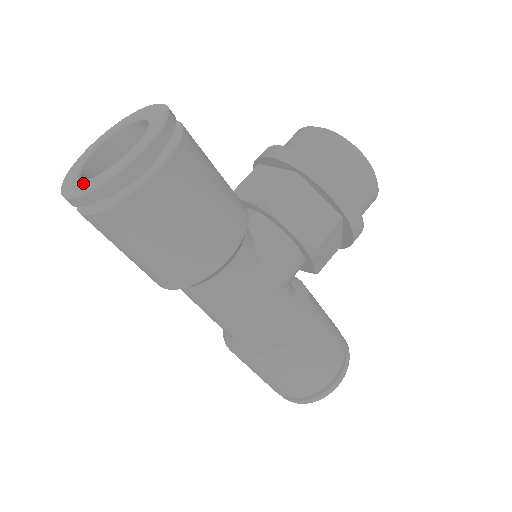
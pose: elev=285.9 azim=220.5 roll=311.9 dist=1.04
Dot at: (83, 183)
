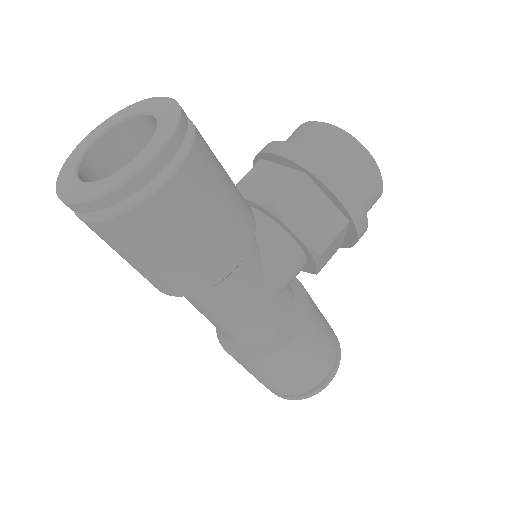
Dot at: (84, 186)
